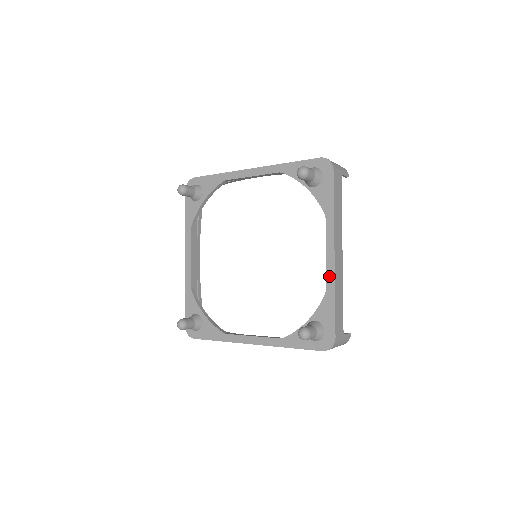
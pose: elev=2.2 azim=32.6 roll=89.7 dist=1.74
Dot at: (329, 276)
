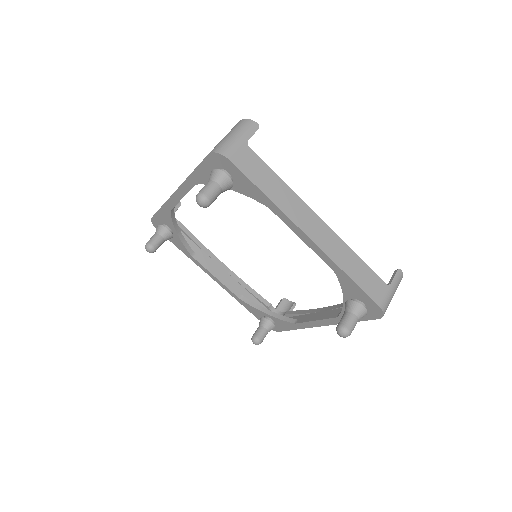
Dot at: (304, 325)
